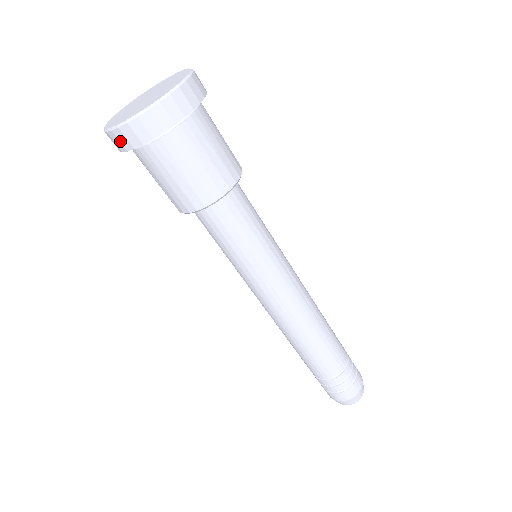
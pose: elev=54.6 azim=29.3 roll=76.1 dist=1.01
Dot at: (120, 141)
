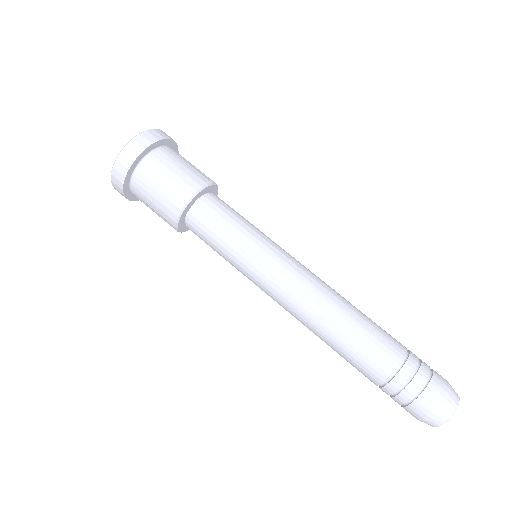
Dot at: (117, 185)
